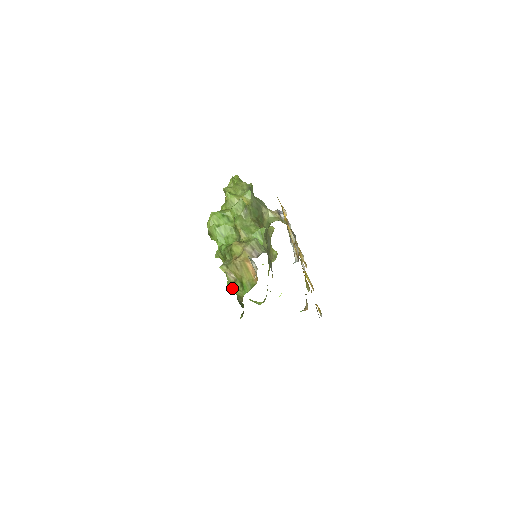
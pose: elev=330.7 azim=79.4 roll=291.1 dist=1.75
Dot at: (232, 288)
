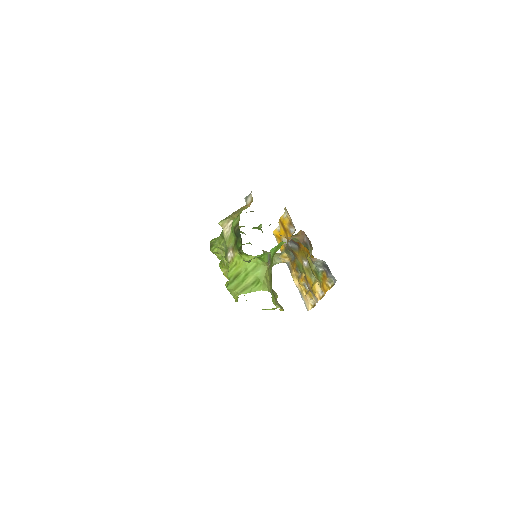
Dot at: (231, 267)
